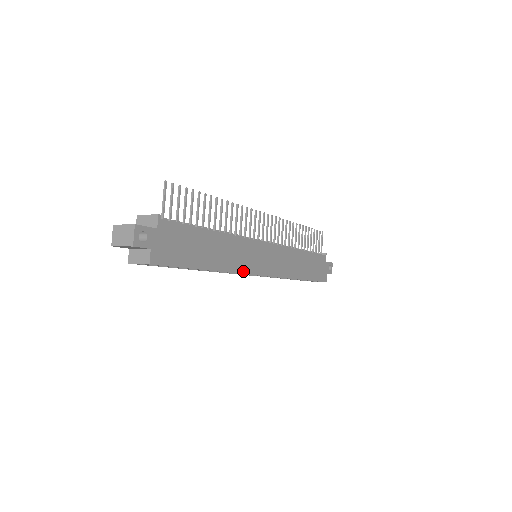
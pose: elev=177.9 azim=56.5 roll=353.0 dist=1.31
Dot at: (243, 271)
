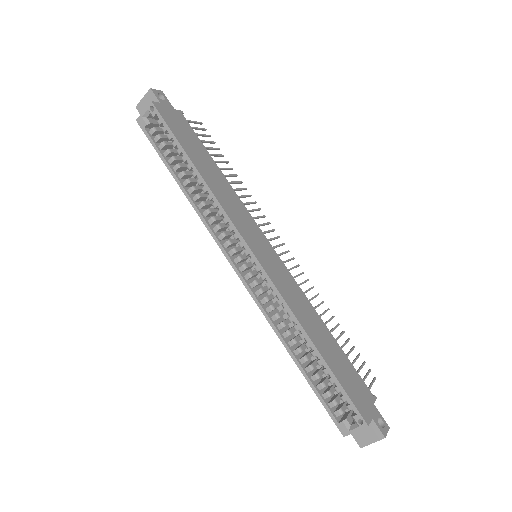
Dot at: (230, 216)
